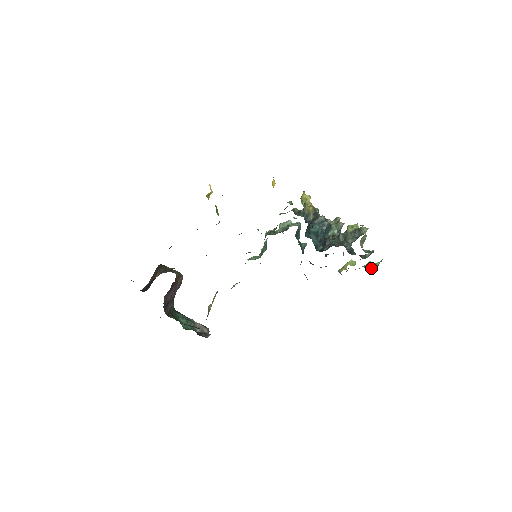
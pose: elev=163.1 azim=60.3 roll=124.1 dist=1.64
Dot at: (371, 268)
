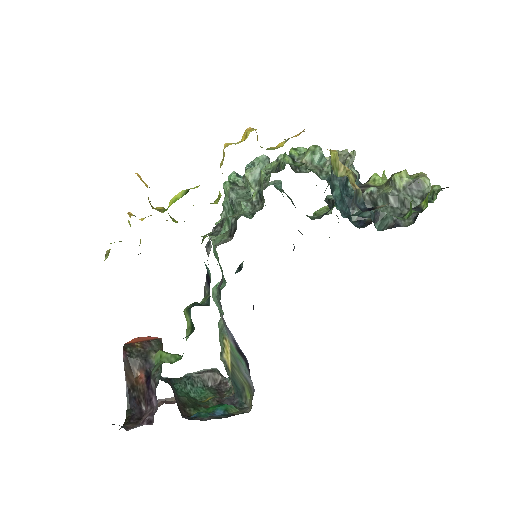
Dot at: occluded
